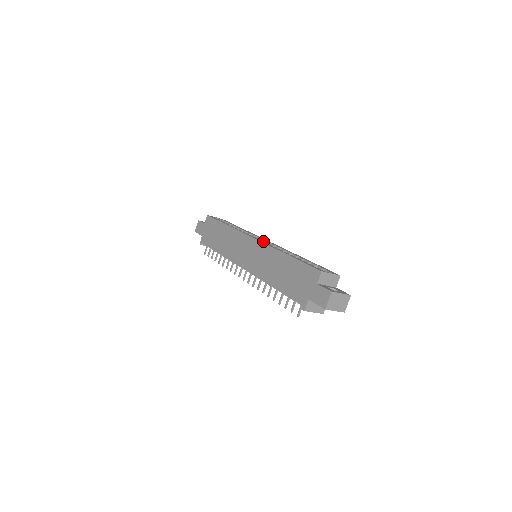
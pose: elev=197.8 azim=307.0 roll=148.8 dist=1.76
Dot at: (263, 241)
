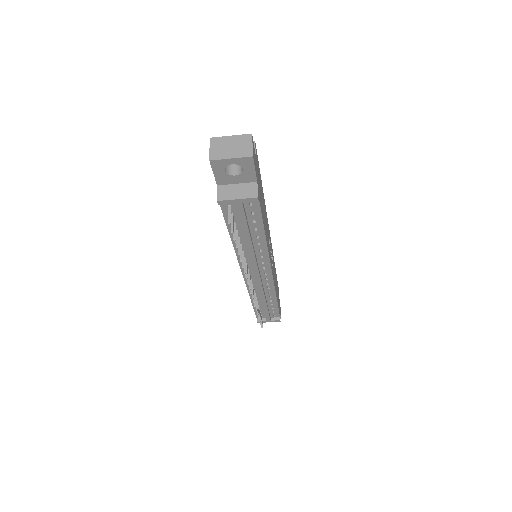
Dot at: occluded
